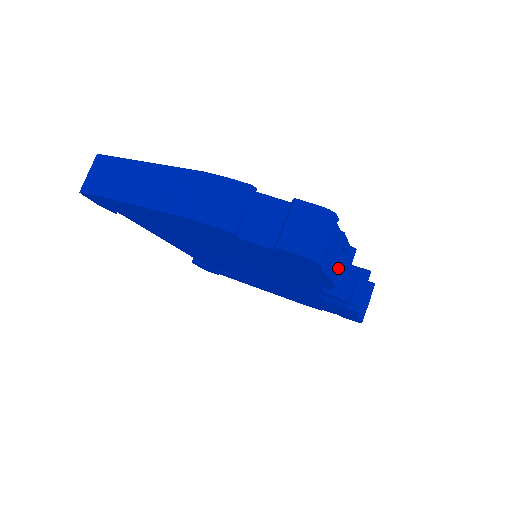
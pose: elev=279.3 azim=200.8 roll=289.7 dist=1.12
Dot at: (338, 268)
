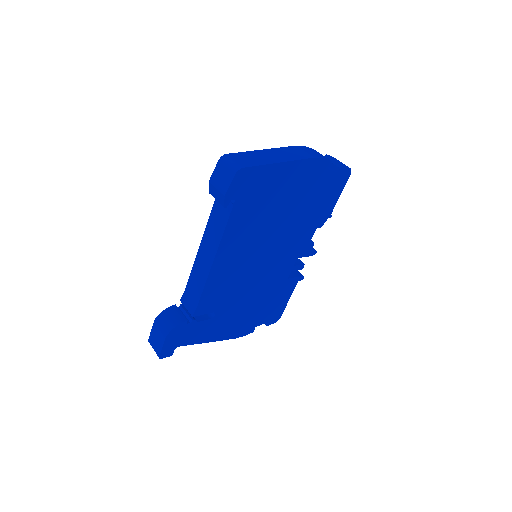
Dot at: occluded
